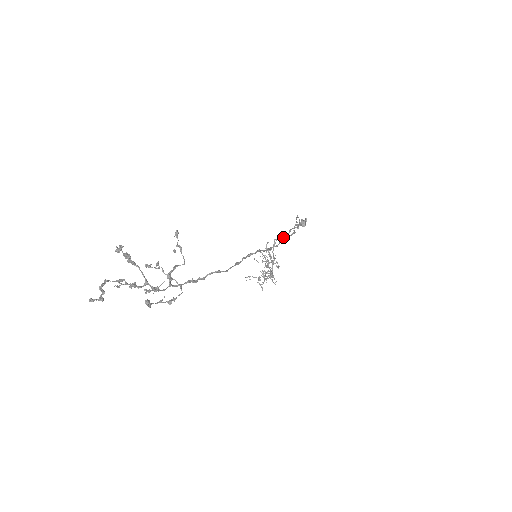
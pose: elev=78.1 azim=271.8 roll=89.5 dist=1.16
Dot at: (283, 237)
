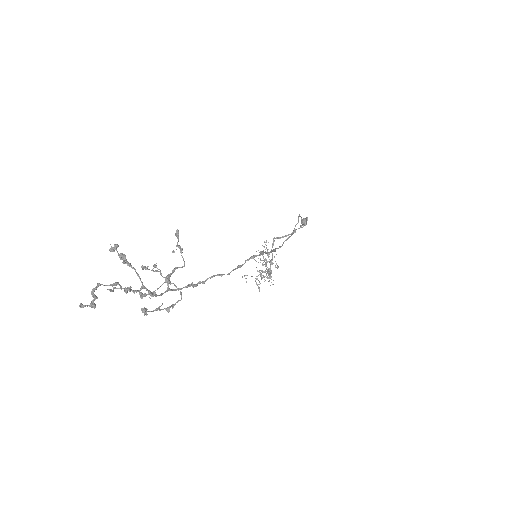
Dot at: (287, 238)
